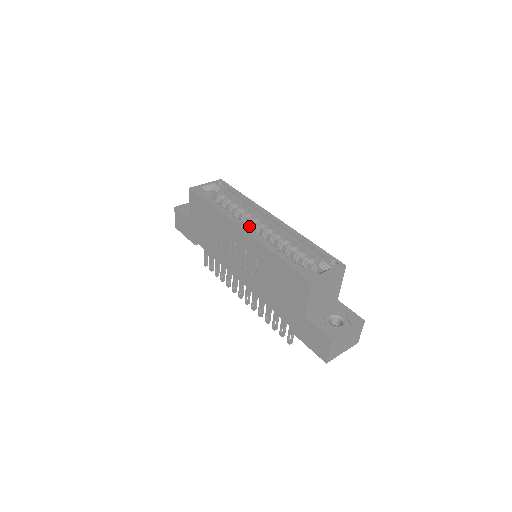
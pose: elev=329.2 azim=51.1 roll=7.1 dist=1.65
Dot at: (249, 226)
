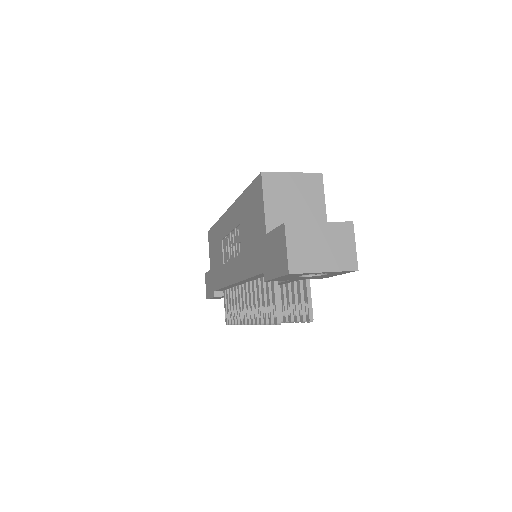
Dot at: occluded
